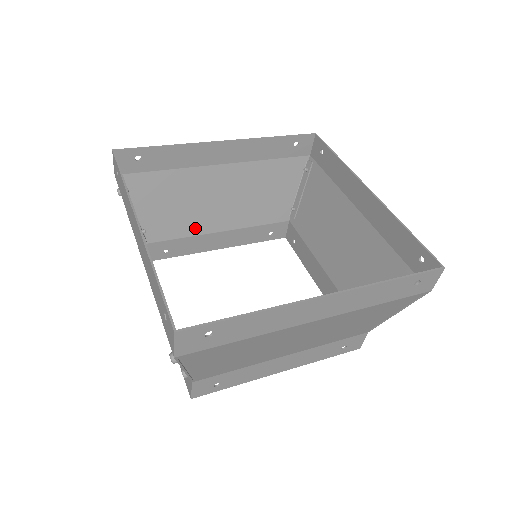
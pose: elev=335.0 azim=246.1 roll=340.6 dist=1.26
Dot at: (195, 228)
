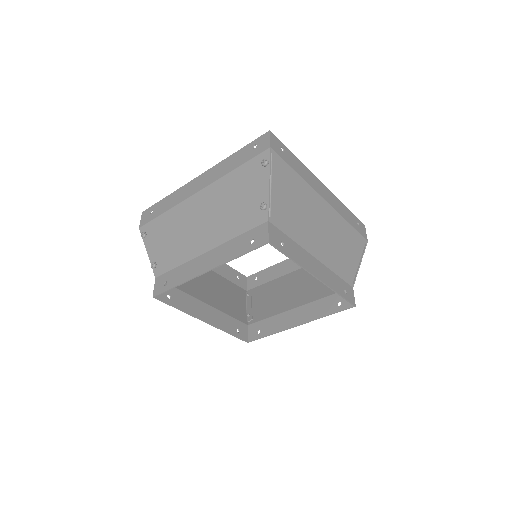
Dot at: (189, 290)
